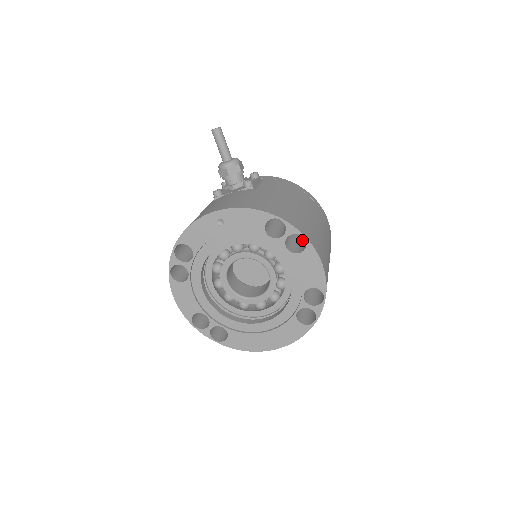
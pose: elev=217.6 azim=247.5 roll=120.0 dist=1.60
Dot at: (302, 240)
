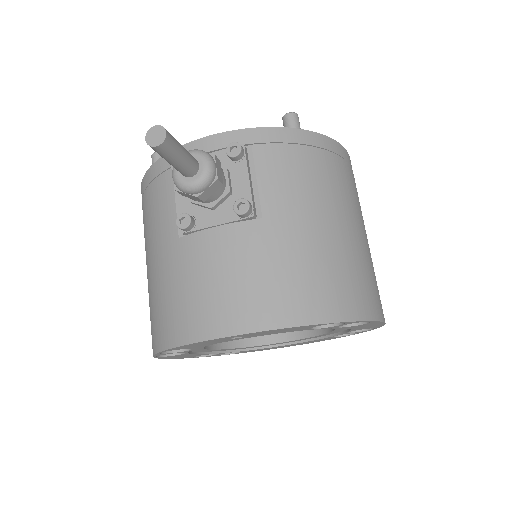
Dot at: occluded
